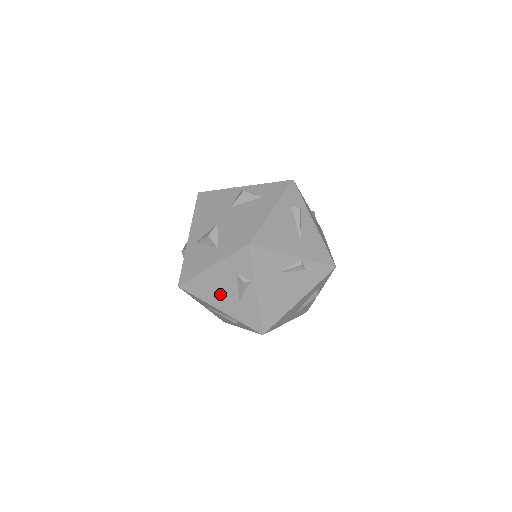
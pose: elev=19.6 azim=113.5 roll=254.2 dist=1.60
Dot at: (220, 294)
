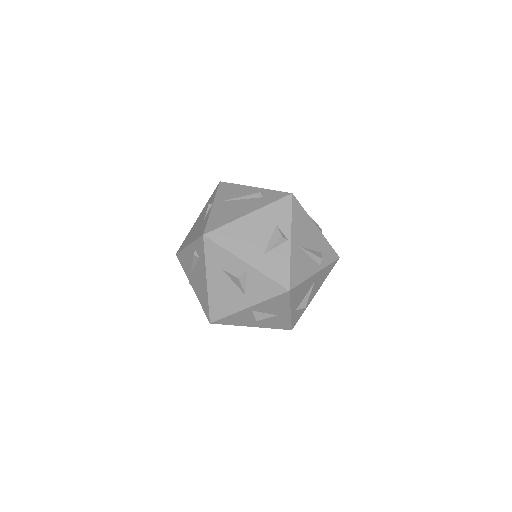
Dot at: occluded
